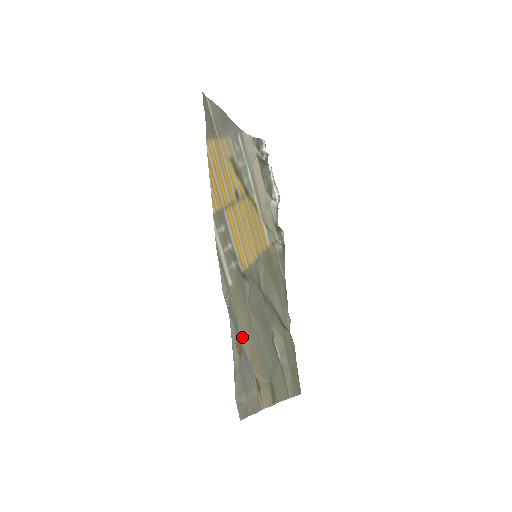
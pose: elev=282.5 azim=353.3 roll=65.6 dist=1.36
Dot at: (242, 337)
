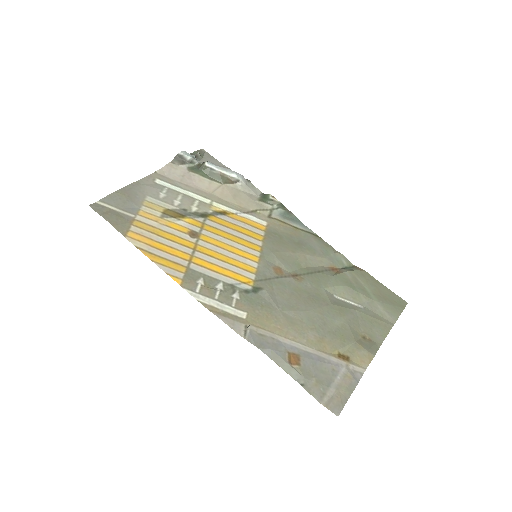
Dot at: (292, 343)
